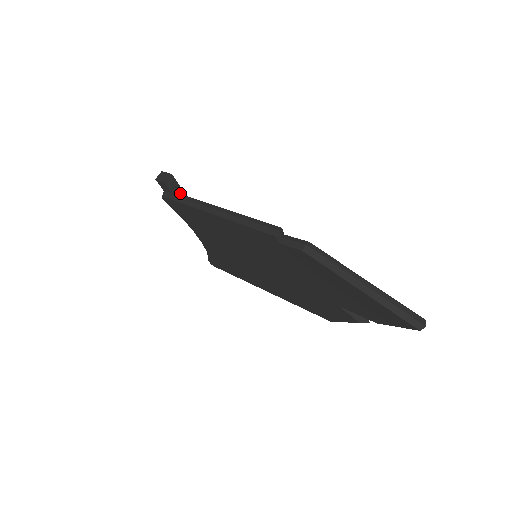
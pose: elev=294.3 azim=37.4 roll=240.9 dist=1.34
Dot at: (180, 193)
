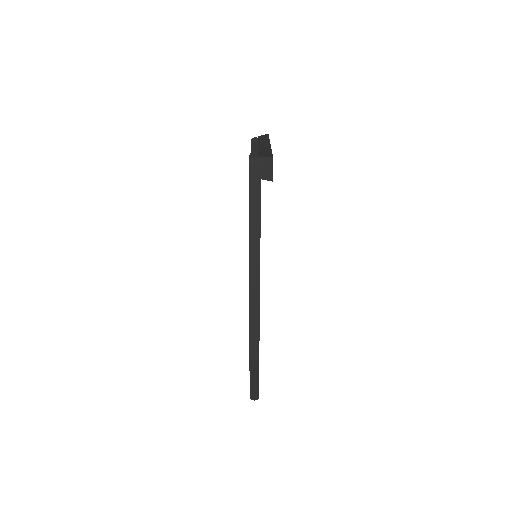
Dot at: occluded
